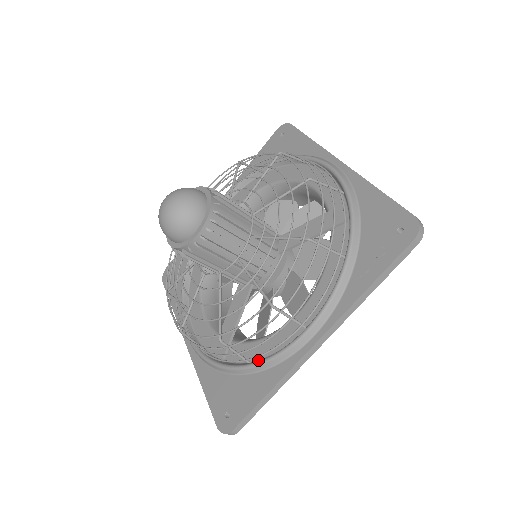
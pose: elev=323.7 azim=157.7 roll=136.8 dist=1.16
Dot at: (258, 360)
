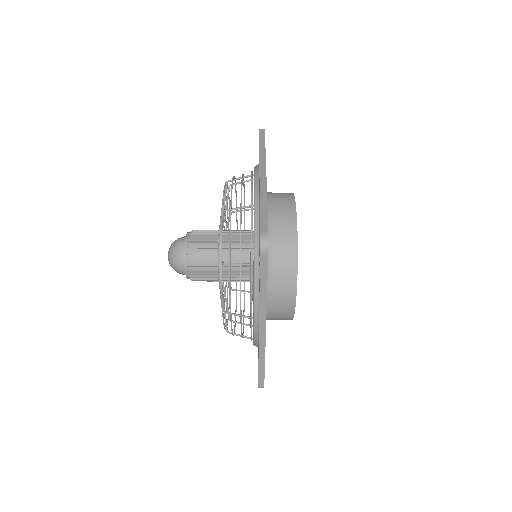
Dot at: occluded
